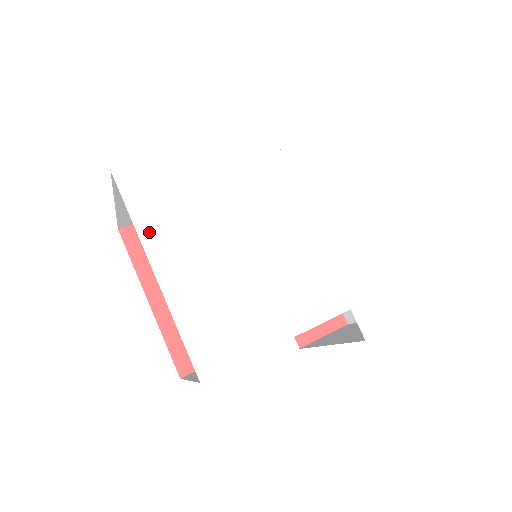
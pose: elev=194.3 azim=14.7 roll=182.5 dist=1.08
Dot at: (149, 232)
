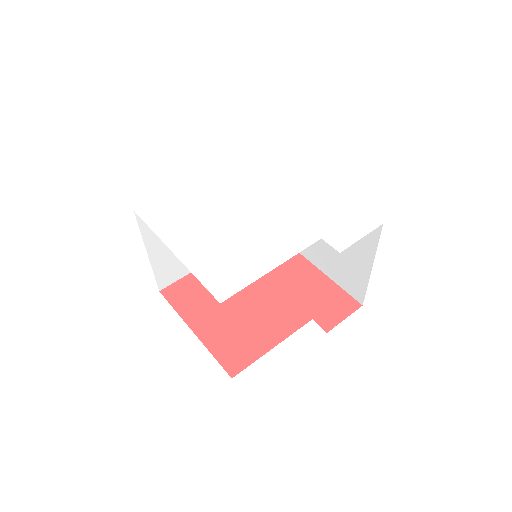
Dot at: (165, 233)
